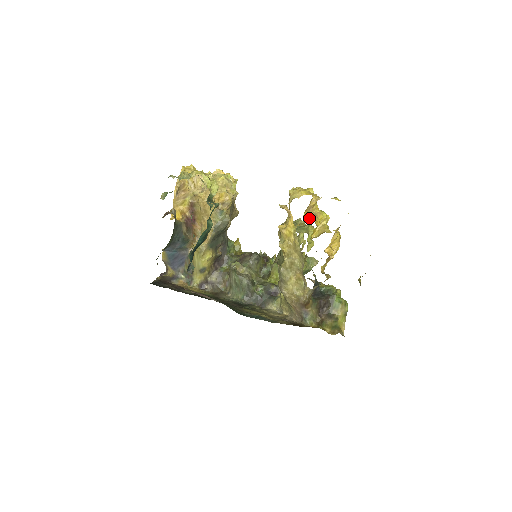
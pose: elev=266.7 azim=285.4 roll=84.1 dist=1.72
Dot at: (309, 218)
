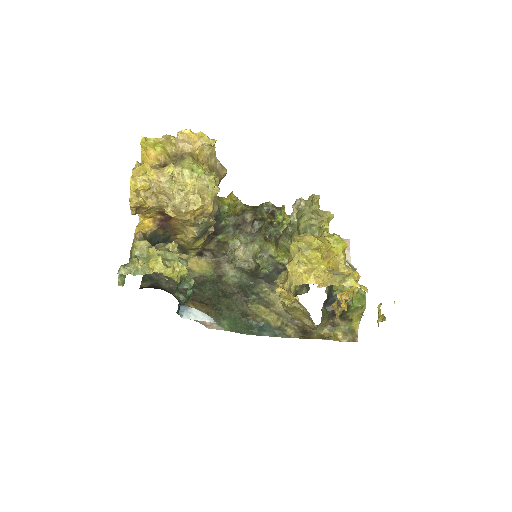
Dot at: occluded
